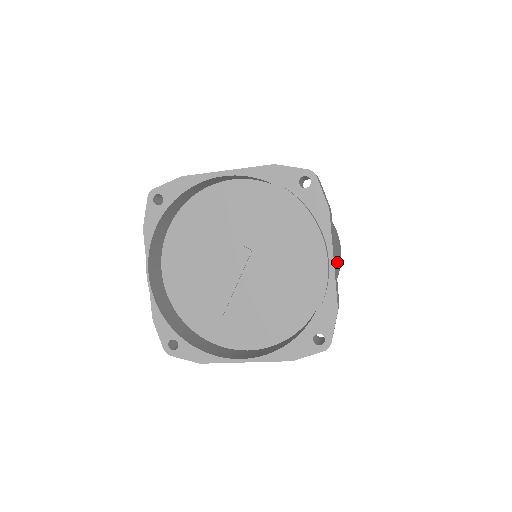
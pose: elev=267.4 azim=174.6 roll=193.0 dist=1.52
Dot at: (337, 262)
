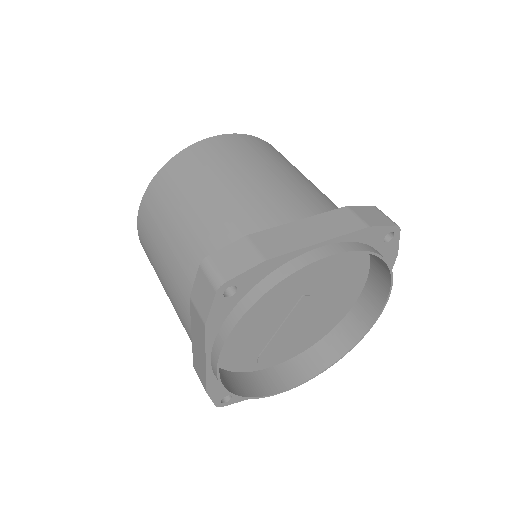
Dot at: occluded
